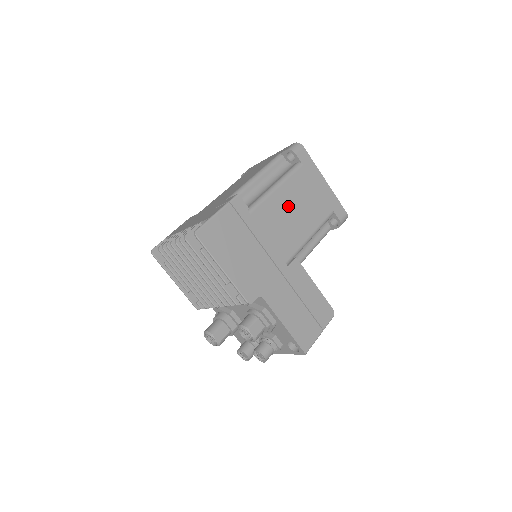
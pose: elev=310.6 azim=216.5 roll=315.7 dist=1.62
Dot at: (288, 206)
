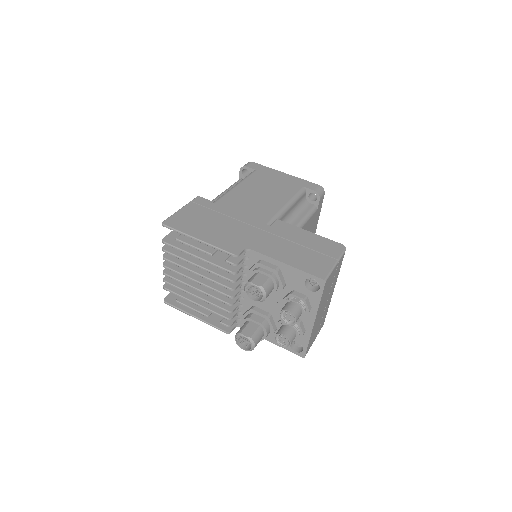
Dot at: (252, 193)
